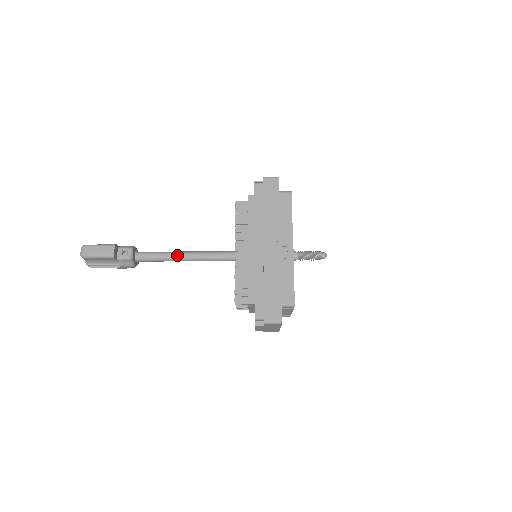
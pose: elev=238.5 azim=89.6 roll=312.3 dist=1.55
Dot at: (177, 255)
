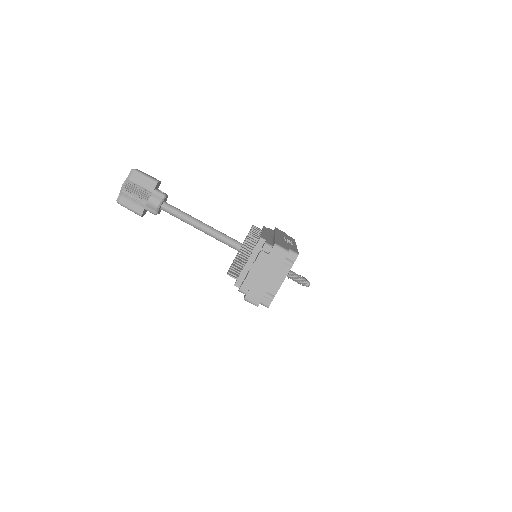
Dot at: occluded
